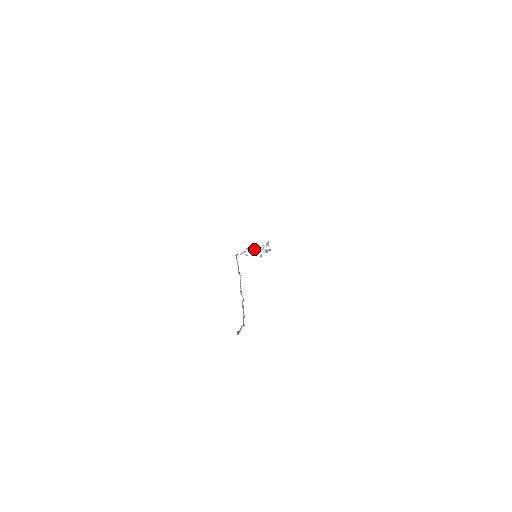
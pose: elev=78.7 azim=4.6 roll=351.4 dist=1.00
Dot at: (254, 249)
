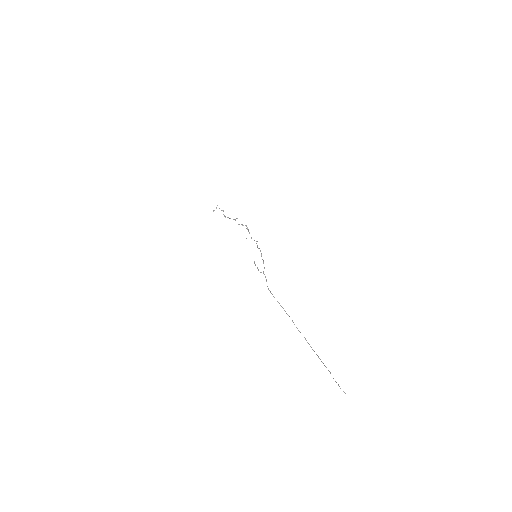
Dot at: (225, 217)
